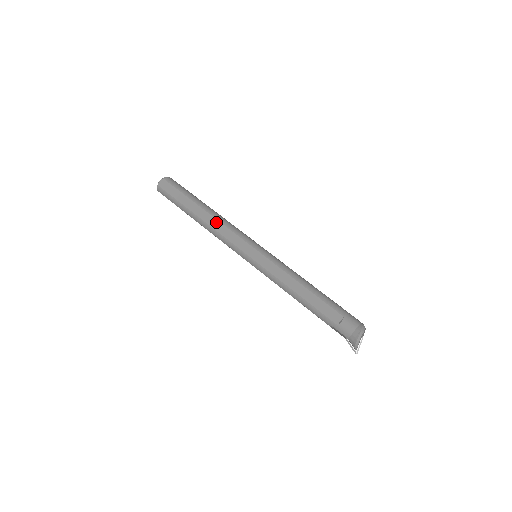
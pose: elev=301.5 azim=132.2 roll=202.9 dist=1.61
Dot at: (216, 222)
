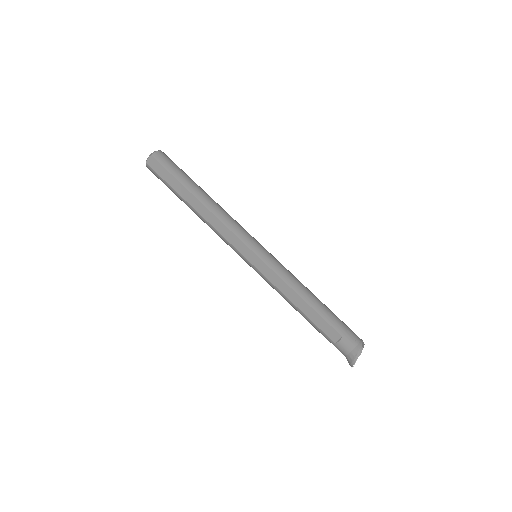
Dot at: (212, 217)
